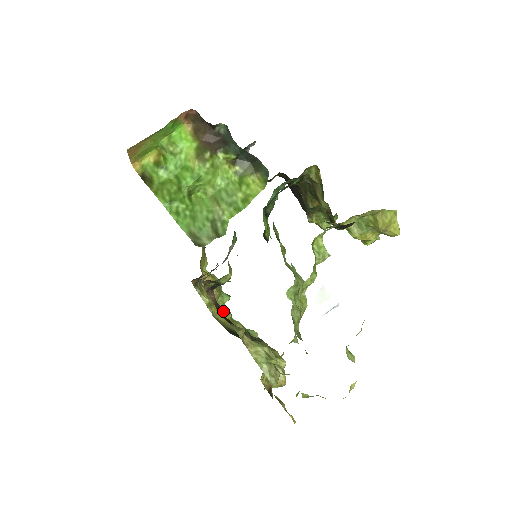
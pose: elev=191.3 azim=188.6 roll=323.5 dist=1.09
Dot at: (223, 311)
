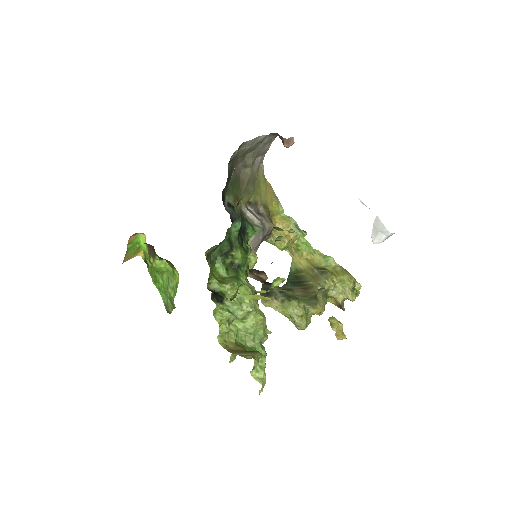
Dot at: (301, 246)
